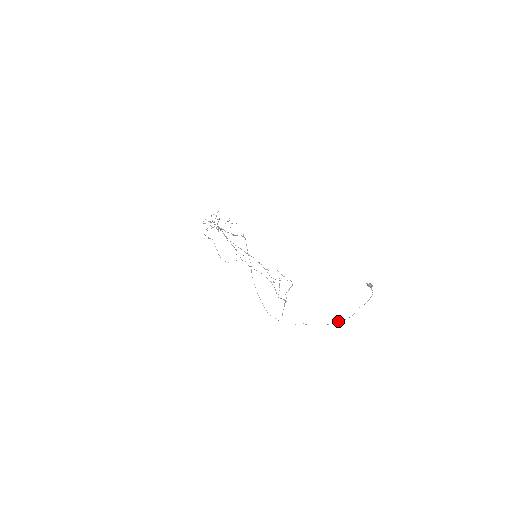
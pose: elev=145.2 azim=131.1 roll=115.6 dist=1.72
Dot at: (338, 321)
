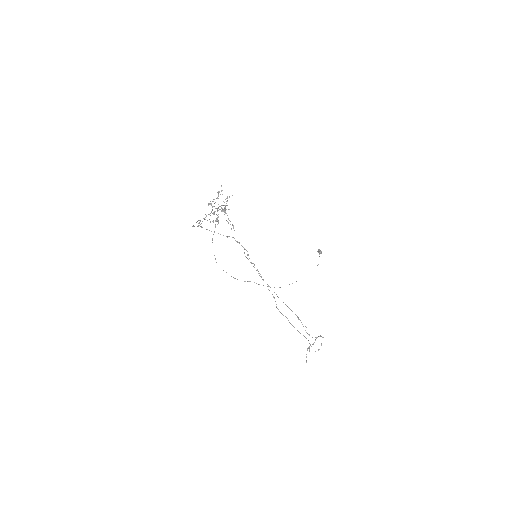
Dot at: occluded
